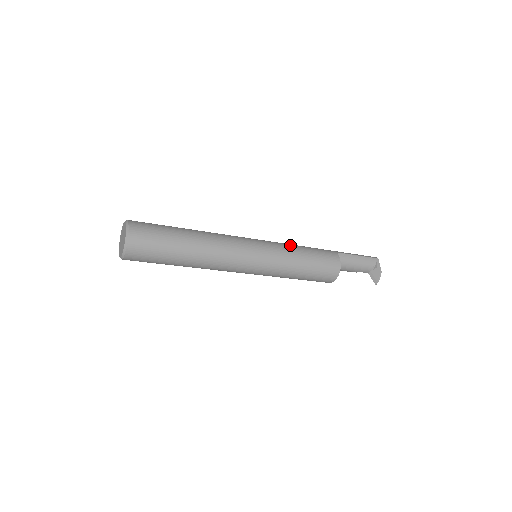
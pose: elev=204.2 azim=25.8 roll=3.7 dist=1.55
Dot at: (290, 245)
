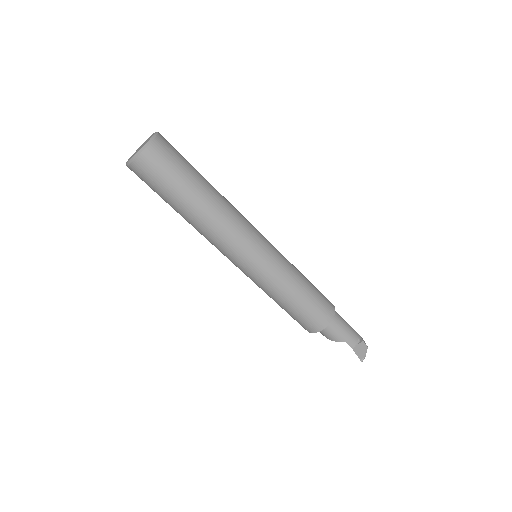
Dot at: occluded
